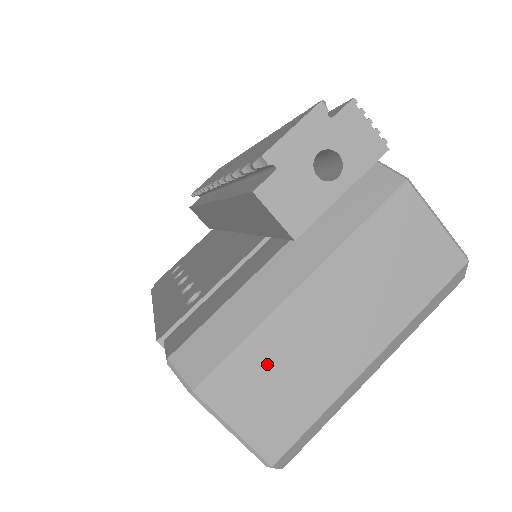
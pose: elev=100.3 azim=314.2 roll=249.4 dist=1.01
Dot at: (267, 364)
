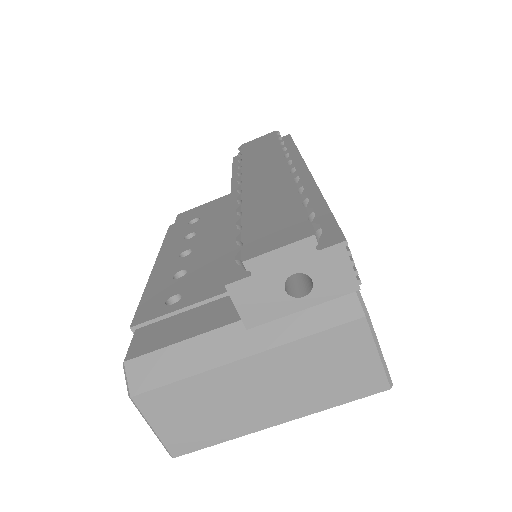
Dot at: (192, 400)
